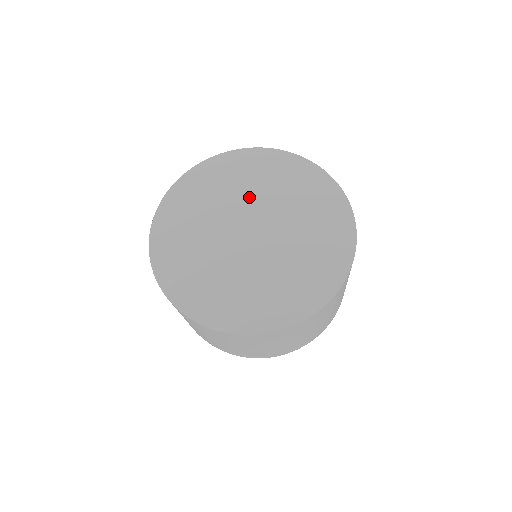
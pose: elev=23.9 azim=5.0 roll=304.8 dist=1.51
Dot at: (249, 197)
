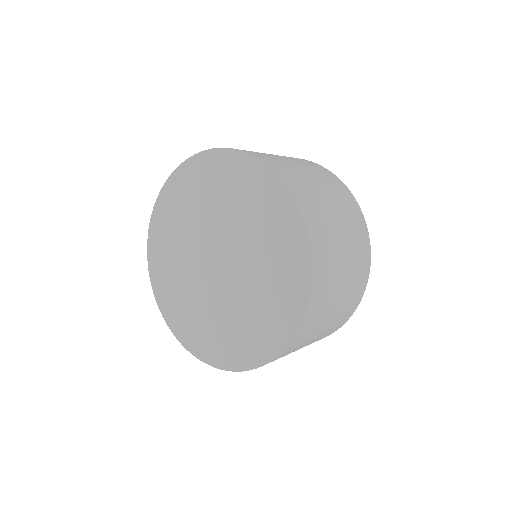
Dot at: (206, 219)
